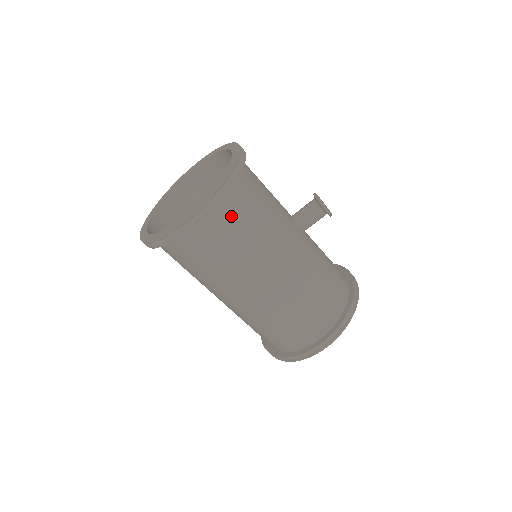
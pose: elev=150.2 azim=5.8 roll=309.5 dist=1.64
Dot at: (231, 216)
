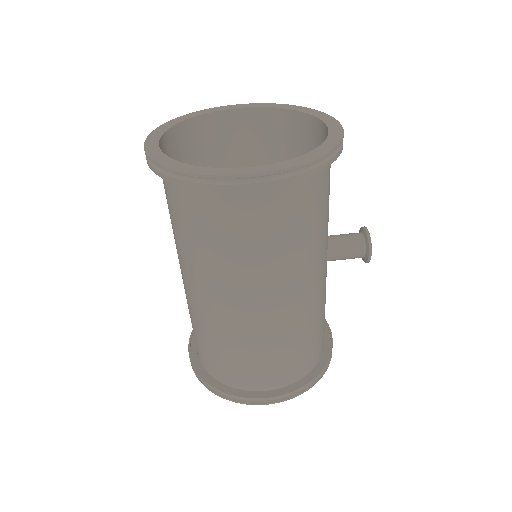
Dot at: (296, 203)
